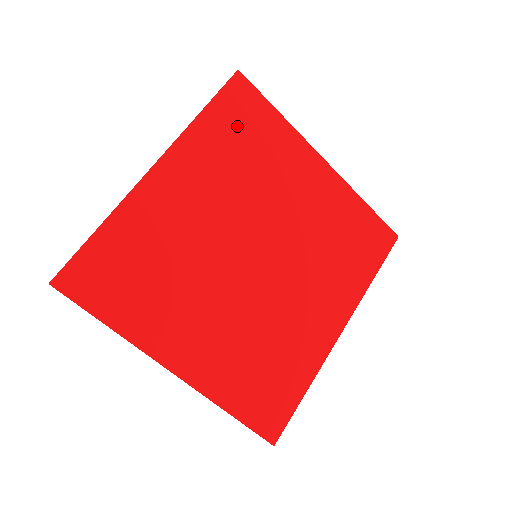
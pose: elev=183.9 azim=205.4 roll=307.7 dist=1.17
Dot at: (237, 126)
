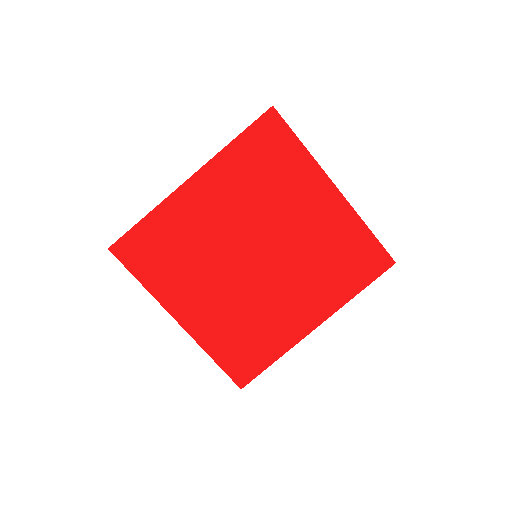
Dot at: (262, 153)
